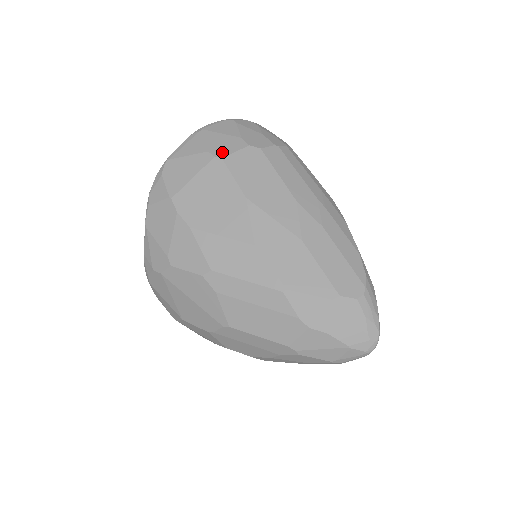
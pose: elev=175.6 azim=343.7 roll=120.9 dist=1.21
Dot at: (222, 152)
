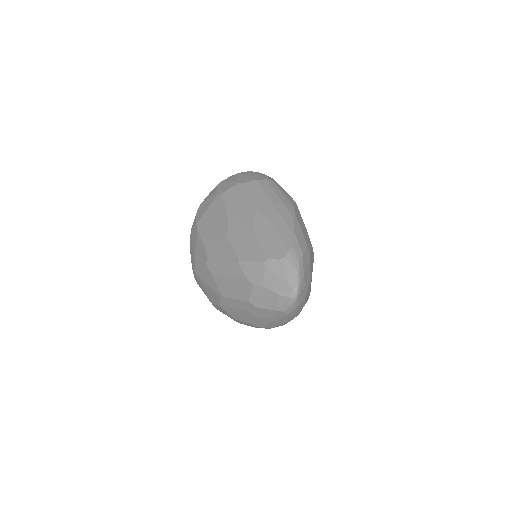
Dot at: (222, 191)
